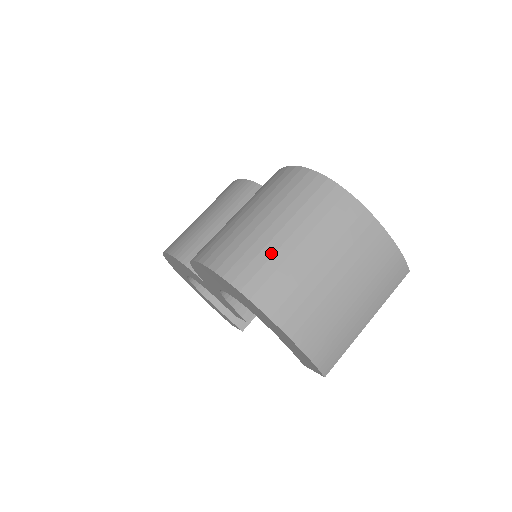
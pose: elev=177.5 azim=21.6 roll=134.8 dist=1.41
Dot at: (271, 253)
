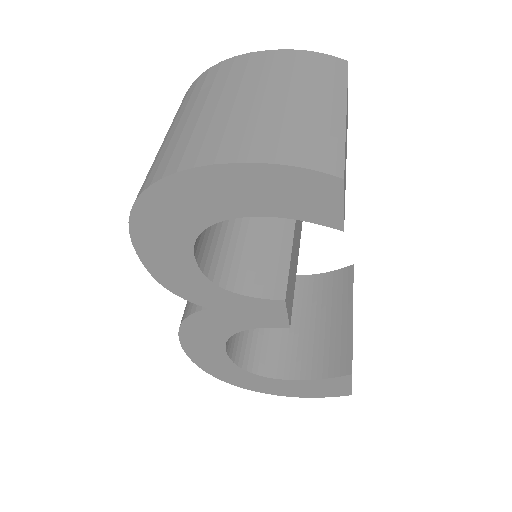
Dot at: (167, 144)
